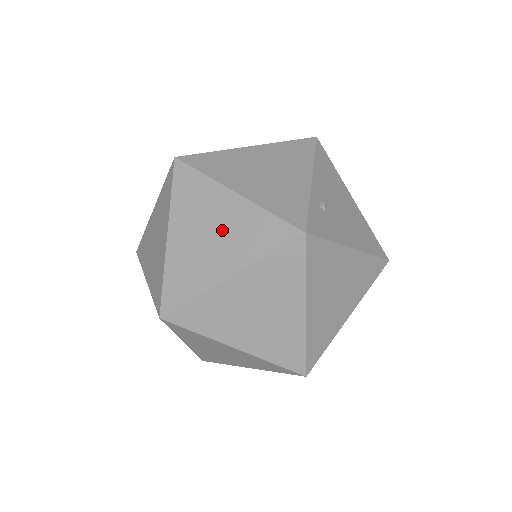
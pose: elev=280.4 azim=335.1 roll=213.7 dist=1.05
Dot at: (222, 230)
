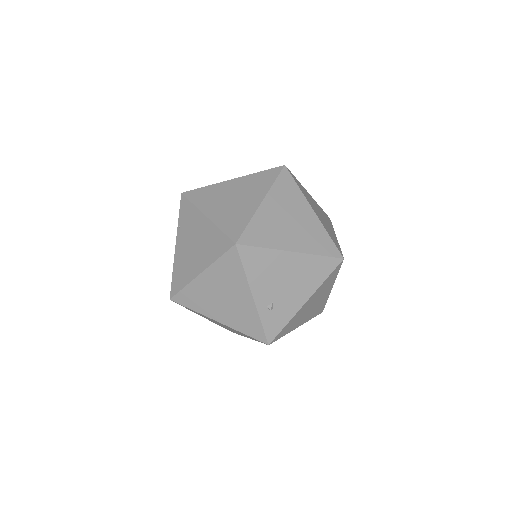
Dot at: occluded
